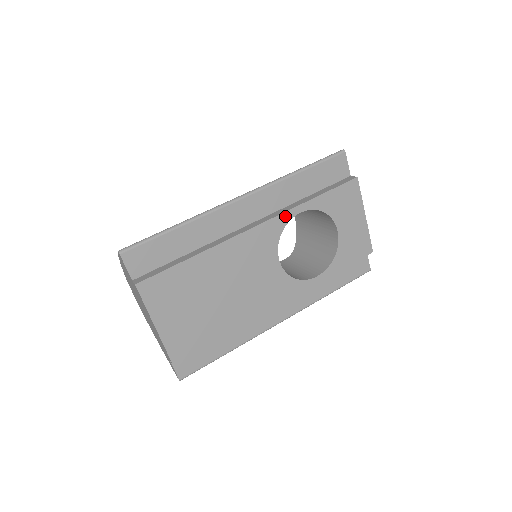
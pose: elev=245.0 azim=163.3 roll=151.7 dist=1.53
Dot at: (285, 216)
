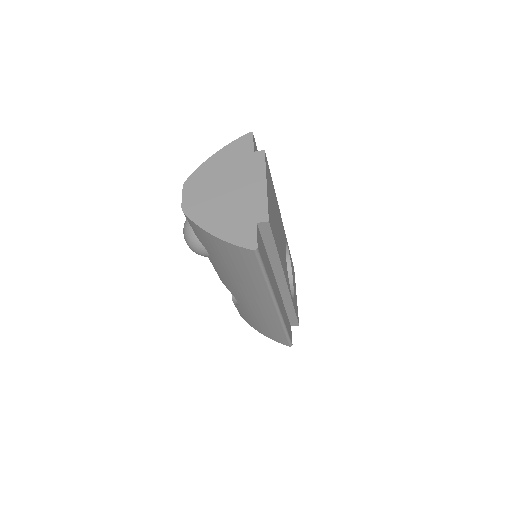
Dot at: occluded
